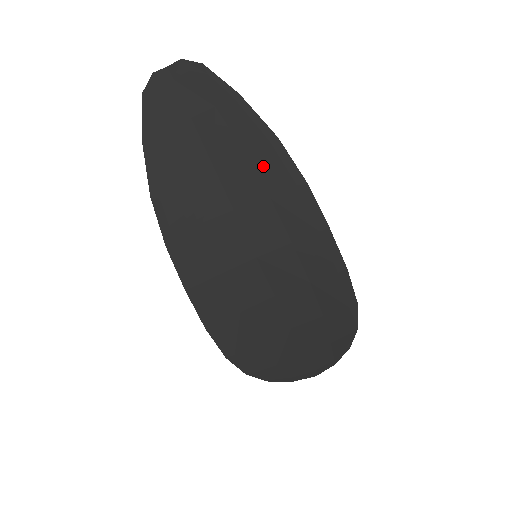
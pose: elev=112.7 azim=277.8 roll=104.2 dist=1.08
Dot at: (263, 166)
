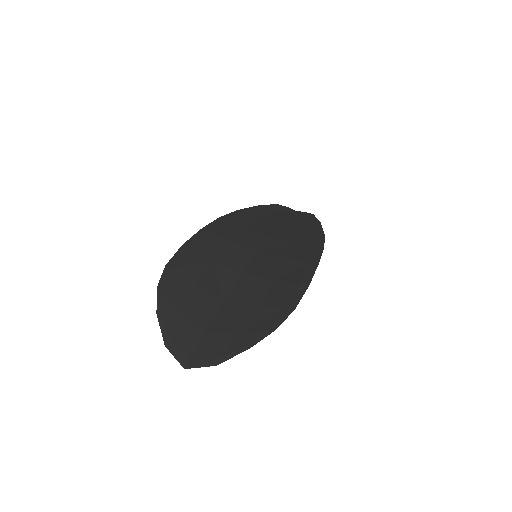
Dot at: (306, 236)
